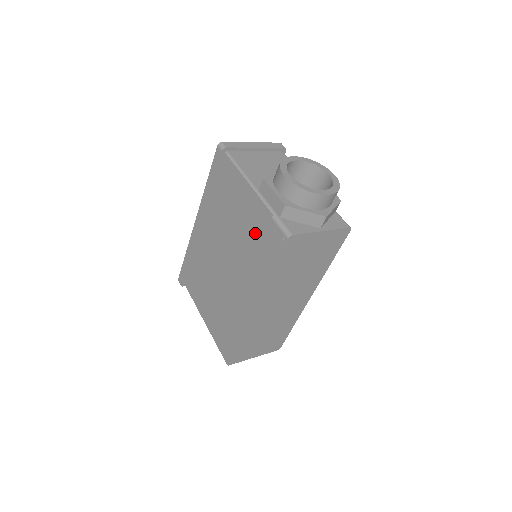
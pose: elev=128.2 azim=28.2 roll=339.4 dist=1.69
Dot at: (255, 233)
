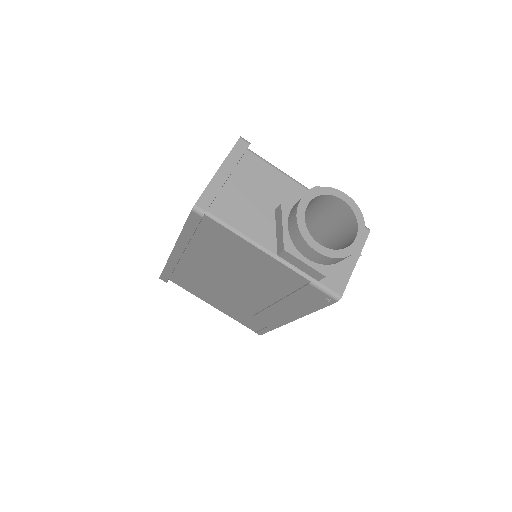
Dot at: (282, 284)
